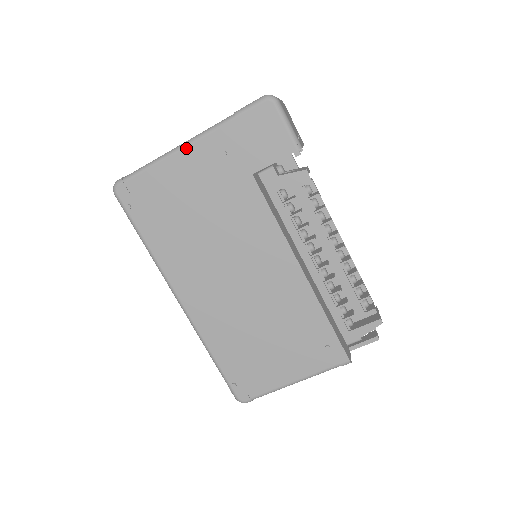
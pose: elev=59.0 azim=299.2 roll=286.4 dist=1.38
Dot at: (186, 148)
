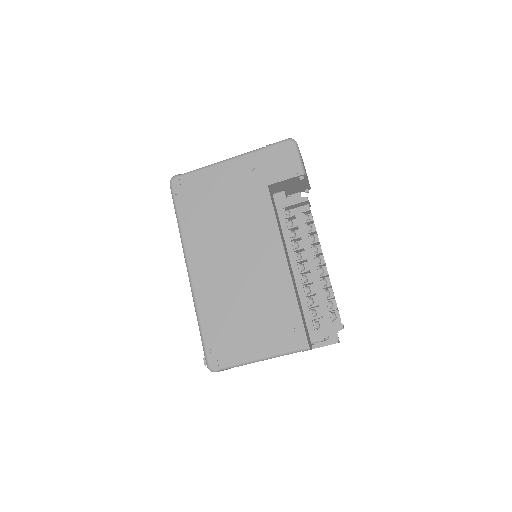
Dot at: (228, 161)
